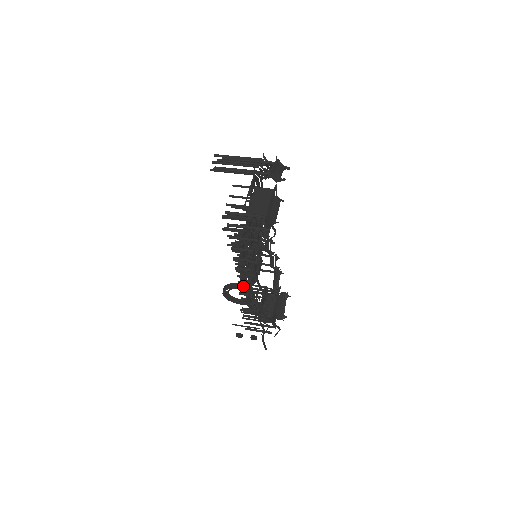
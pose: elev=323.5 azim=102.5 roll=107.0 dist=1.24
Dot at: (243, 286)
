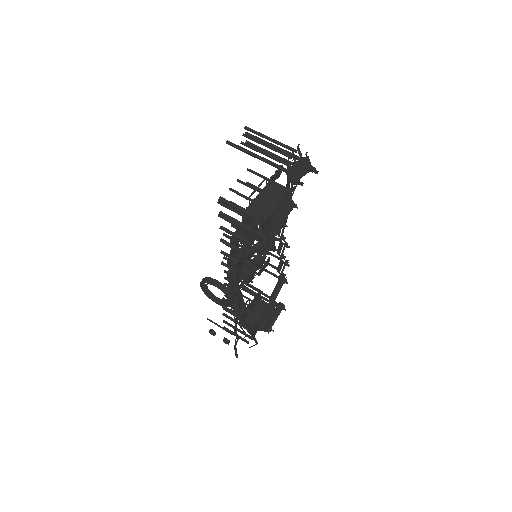
Dot at: (222, 286)
